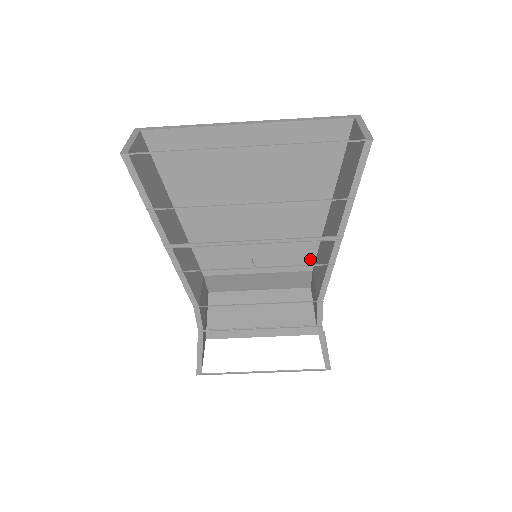
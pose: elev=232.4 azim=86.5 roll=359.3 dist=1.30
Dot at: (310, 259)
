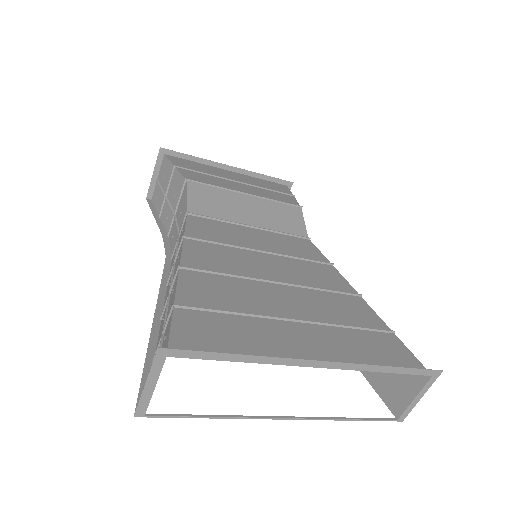
Dot at: (311, 247)
